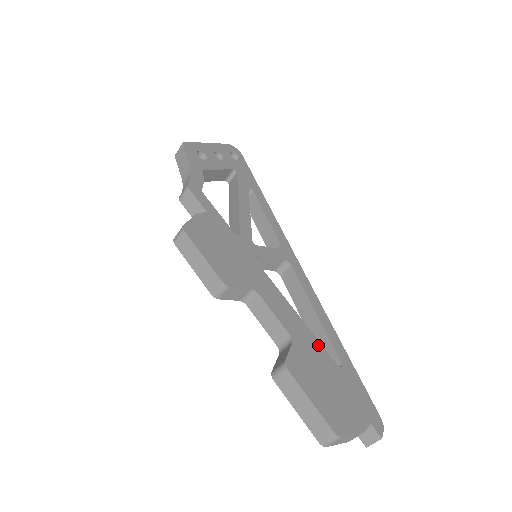
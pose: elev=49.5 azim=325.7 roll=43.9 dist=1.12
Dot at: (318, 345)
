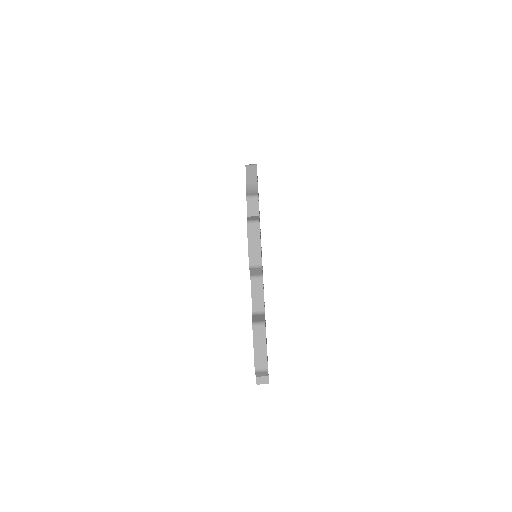
Dot at: occluded
